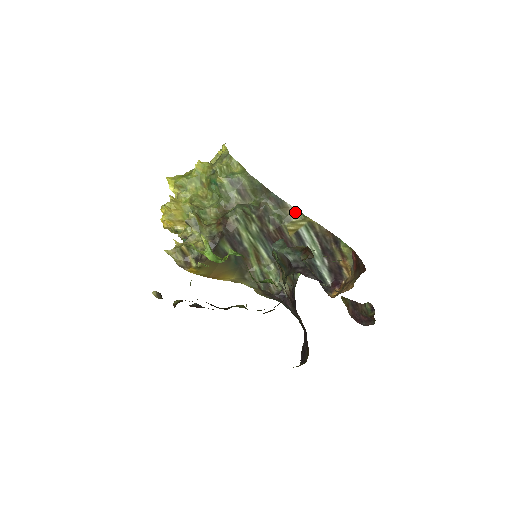
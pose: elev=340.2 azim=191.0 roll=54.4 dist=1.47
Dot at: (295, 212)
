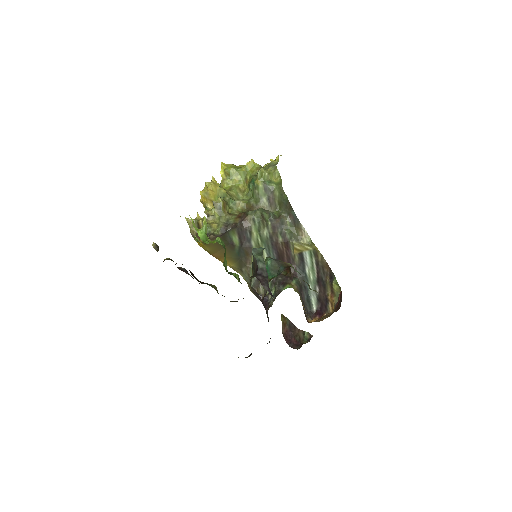
Dot at: (306, 236)
